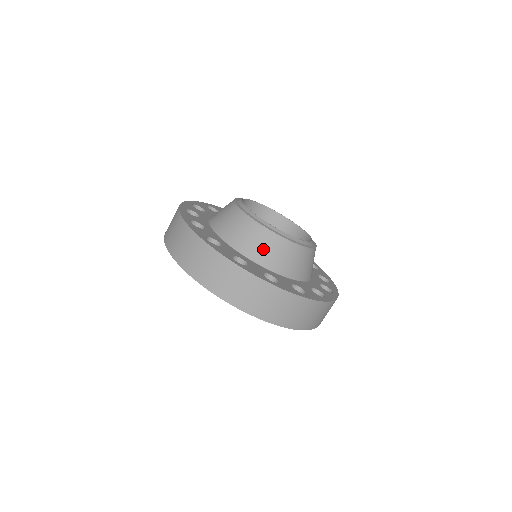
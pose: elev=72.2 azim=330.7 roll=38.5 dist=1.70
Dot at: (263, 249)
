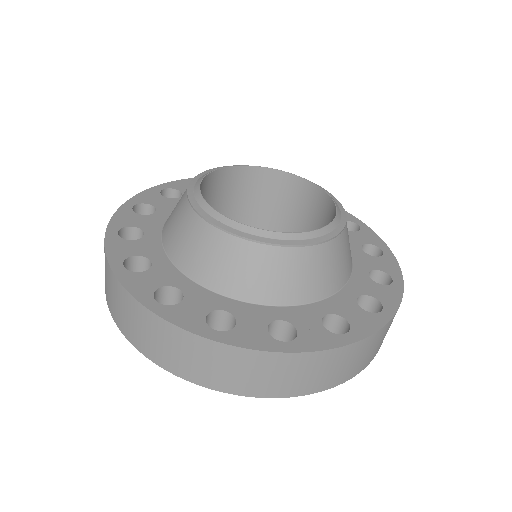
Dot at: (188, 246)
